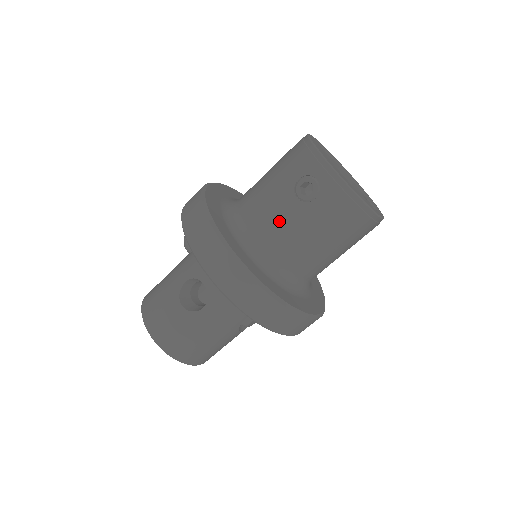
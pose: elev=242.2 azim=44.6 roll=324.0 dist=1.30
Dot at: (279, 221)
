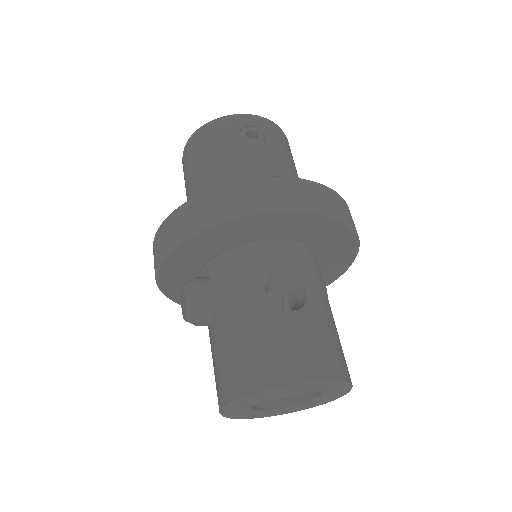
Dot at: (265, 166)
